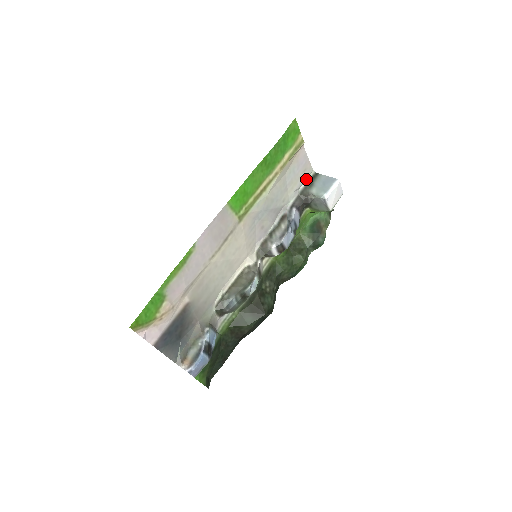
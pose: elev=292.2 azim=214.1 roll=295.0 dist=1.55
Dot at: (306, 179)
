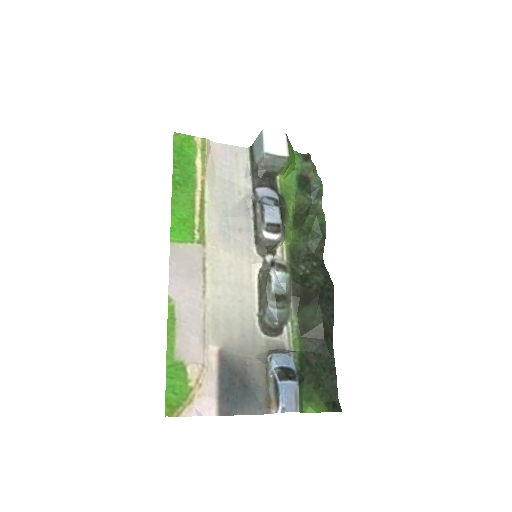
Dot at: (247, 160)
